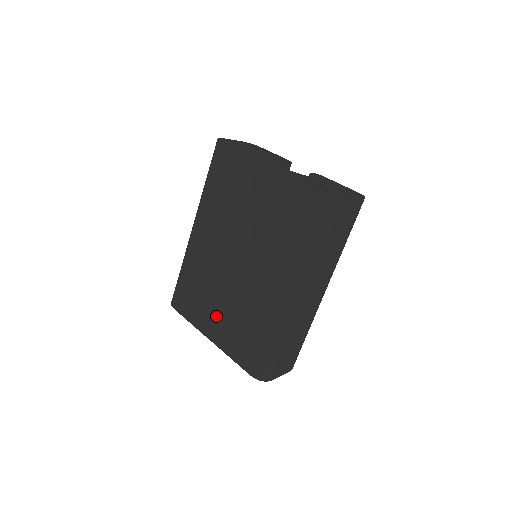
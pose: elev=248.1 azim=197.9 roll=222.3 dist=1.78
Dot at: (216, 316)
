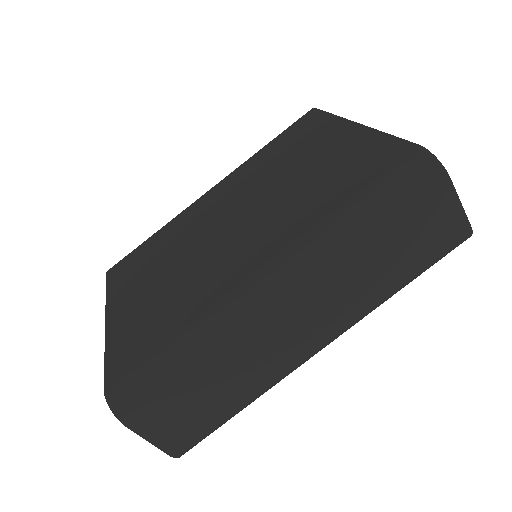
Dot at: (141, 290)
